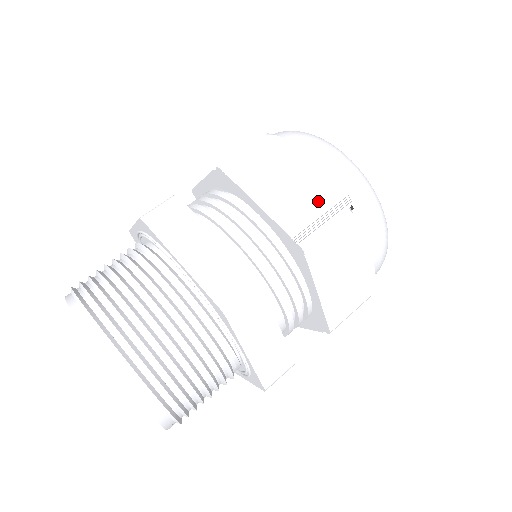
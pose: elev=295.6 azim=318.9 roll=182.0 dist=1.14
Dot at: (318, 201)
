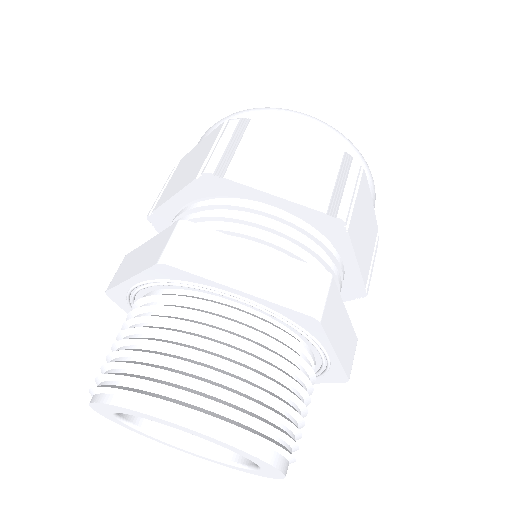
Dot at: (325, 168)
